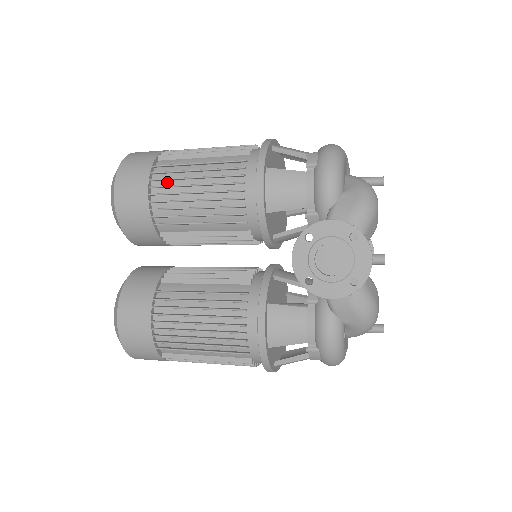
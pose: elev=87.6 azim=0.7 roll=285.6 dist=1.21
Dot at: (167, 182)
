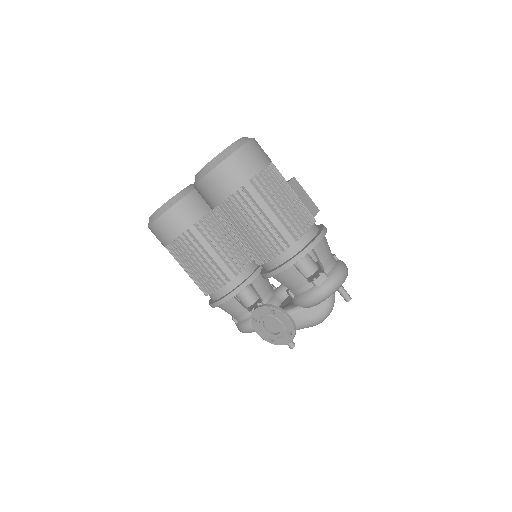
Dot at: (239, 206)
